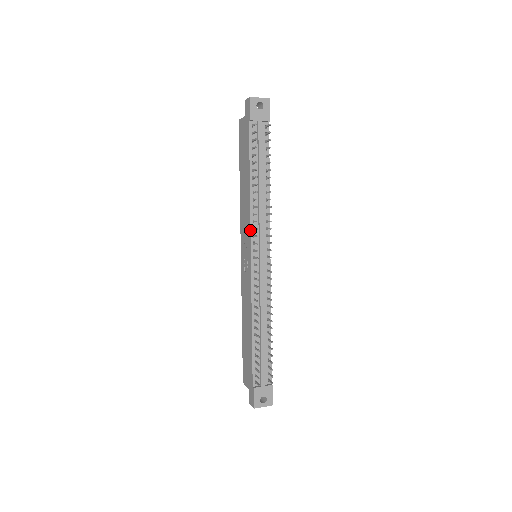
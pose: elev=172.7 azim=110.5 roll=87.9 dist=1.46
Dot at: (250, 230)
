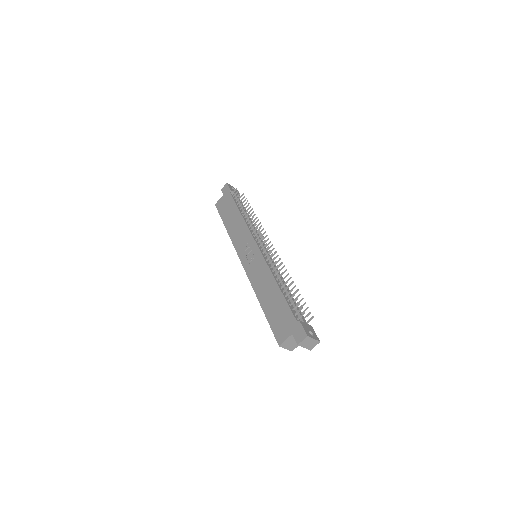
Dot at: (251, 232)
